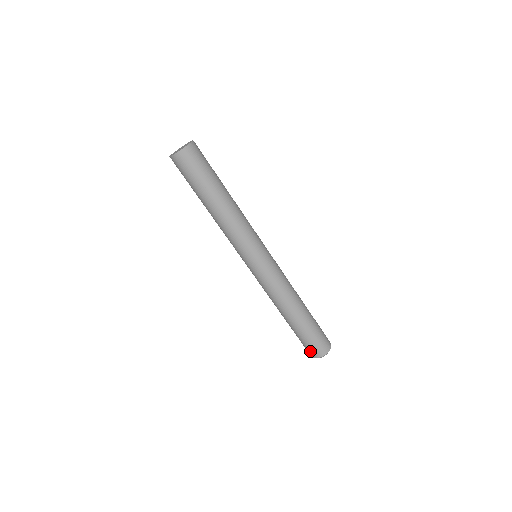
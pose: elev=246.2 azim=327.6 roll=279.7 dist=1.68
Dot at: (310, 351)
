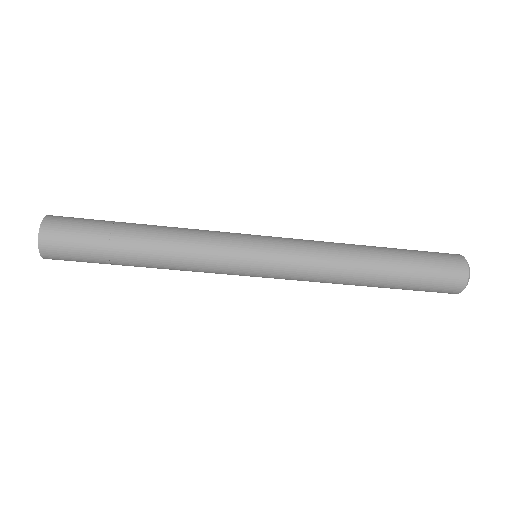
Dot at: occluded
